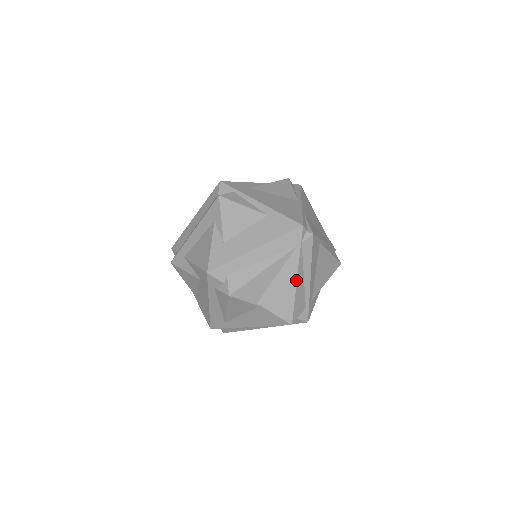
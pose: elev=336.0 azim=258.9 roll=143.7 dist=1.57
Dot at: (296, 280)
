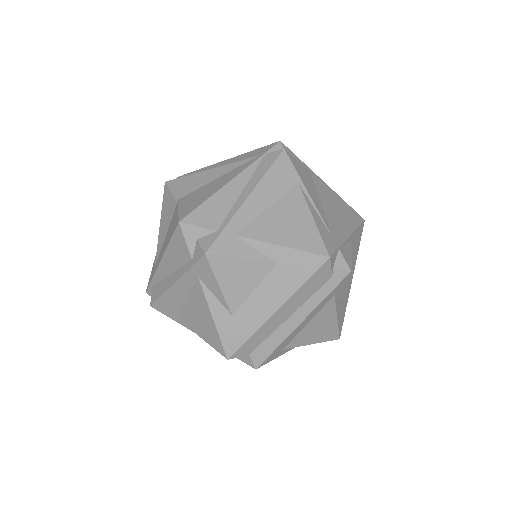
Dot at: (228, 182)
